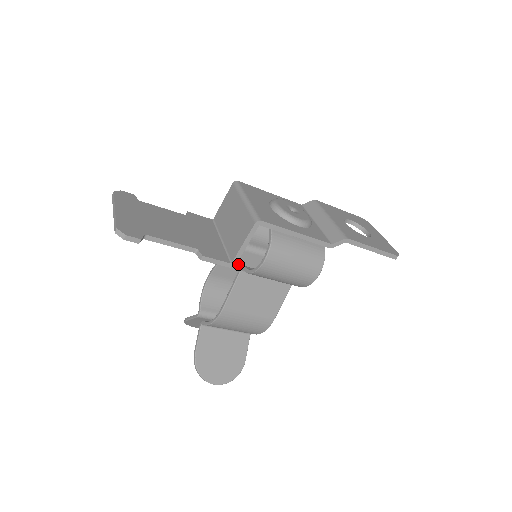
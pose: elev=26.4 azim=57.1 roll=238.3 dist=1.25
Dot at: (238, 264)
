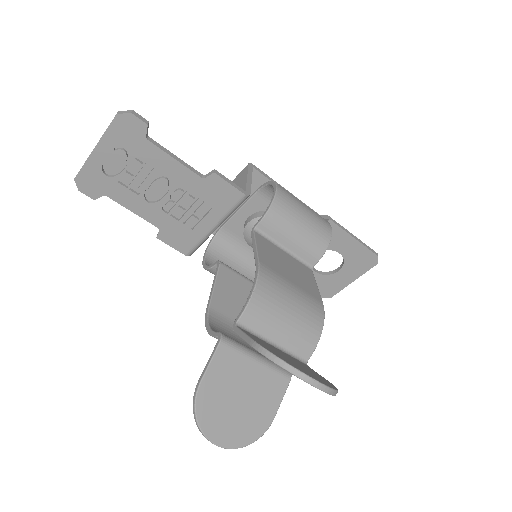
Dot at: (236, 295)
